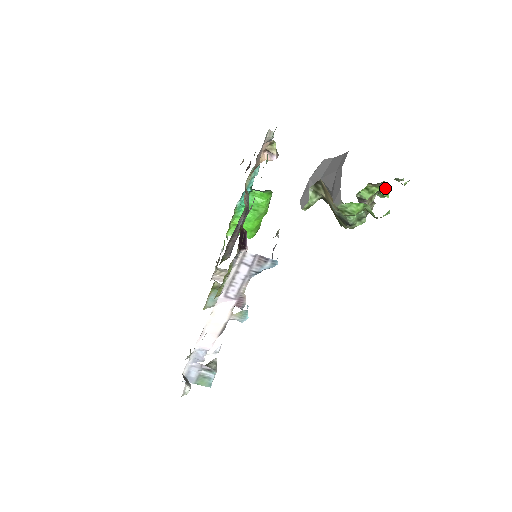
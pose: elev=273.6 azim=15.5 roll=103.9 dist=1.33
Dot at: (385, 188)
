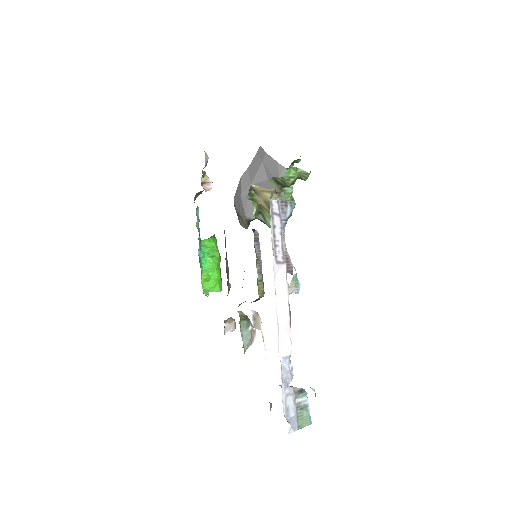
Dot at: occluded
